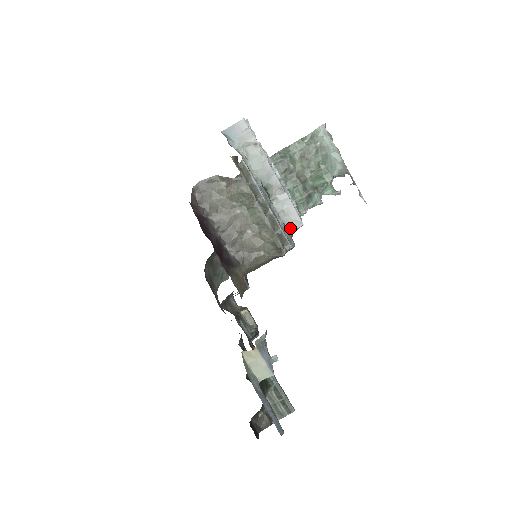
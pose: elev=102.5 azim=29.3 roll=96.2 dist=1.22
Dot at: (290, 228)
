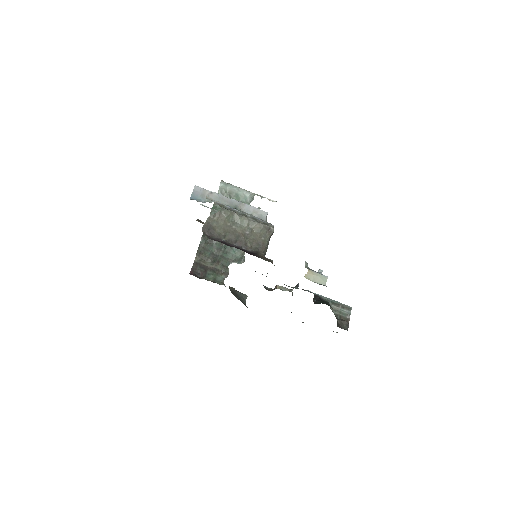
Dot at: (263, 219)
